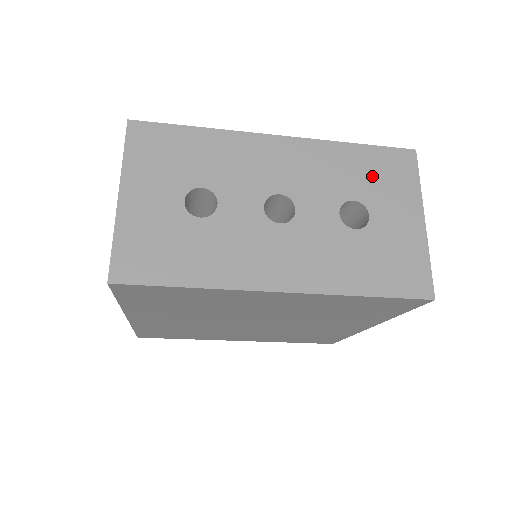
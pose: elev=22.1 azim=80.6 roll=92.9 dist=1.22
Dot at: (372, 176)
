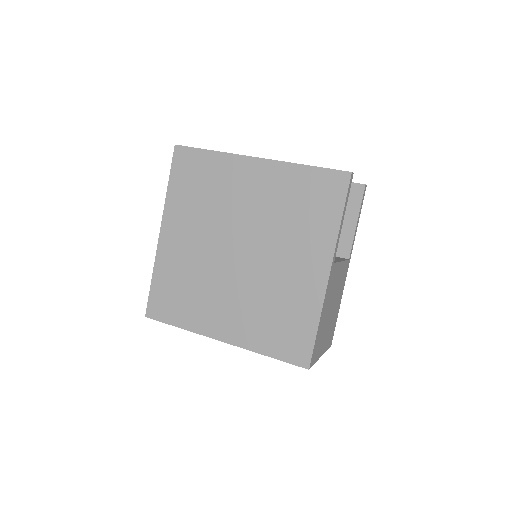
Dot at: occluded
